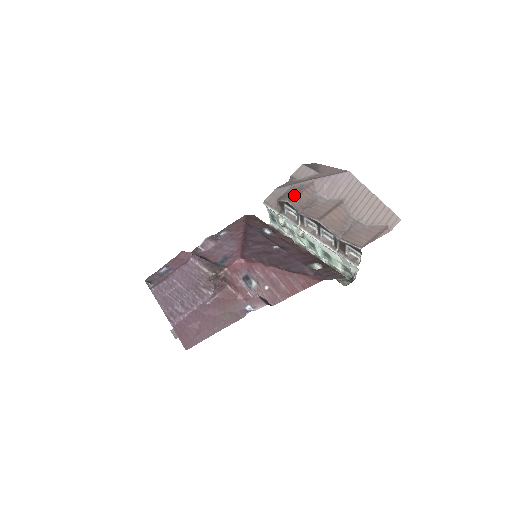
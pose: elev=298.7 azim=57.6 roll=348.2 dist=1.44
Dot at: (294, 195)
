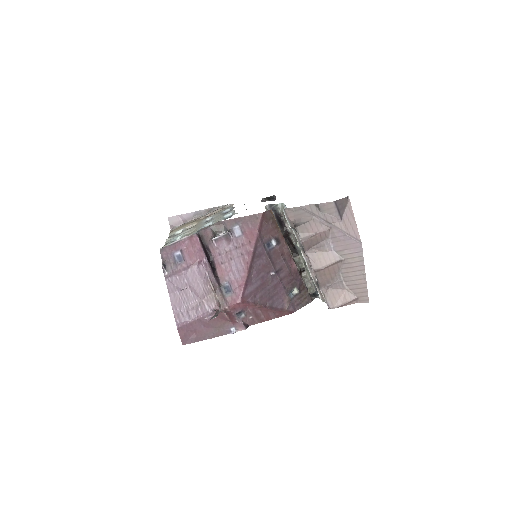
Dot at: (309, 236)
